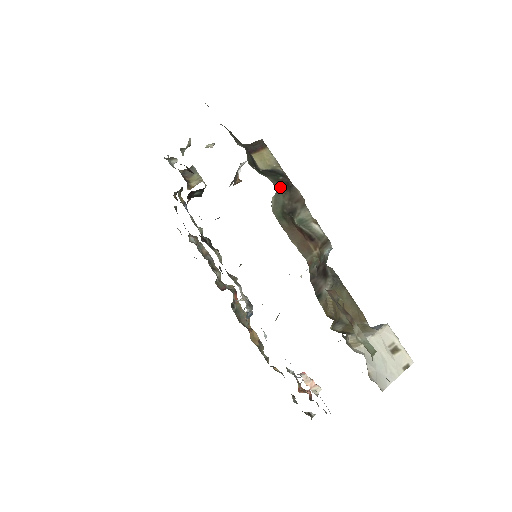
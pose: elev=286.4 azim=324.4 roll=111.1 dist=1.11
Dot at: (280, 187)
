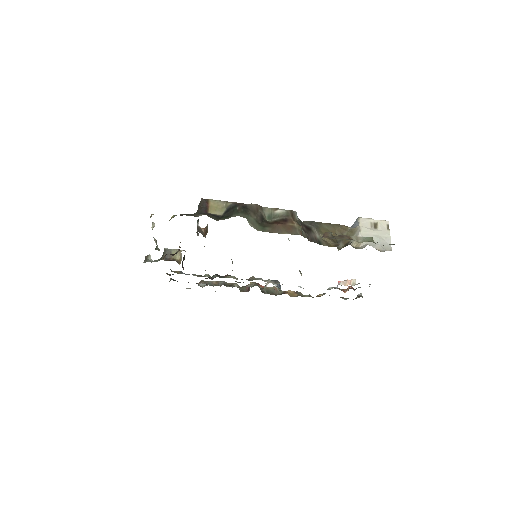
Dot at: (244, 214)
